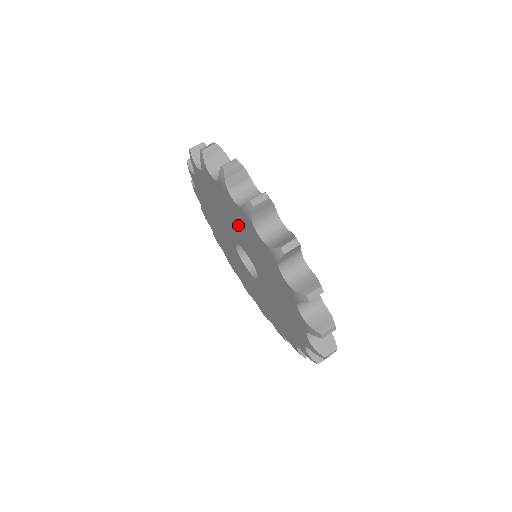
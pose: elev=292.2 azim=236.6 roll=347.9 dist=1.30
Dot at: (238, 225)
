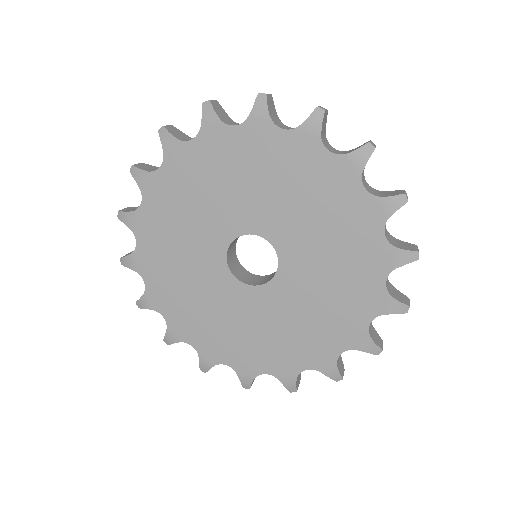
Dot at: (238, 178)
